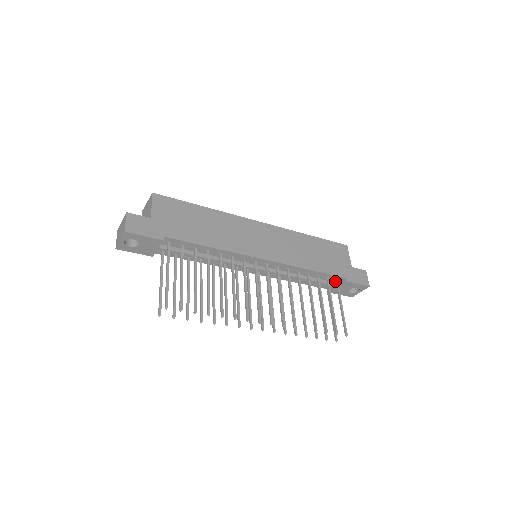
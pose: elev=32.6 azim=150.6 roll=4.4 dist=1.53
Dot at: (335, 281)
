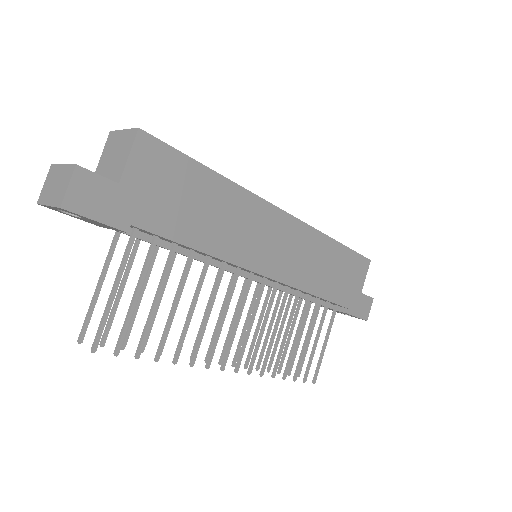
Dot at: (334, 306)
